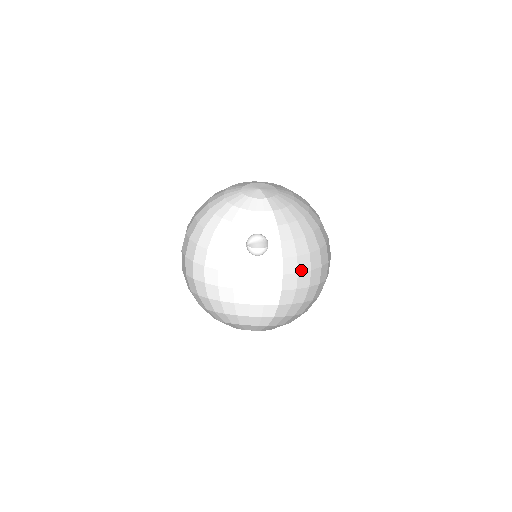
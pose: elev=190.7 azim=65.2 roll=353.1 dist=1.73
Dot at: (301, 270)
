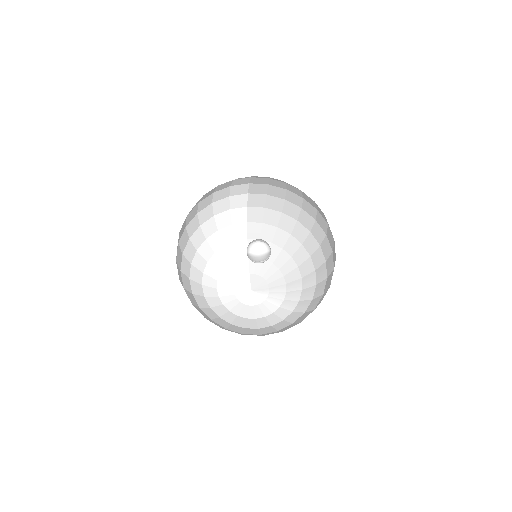
Dot at: (272, 195)
